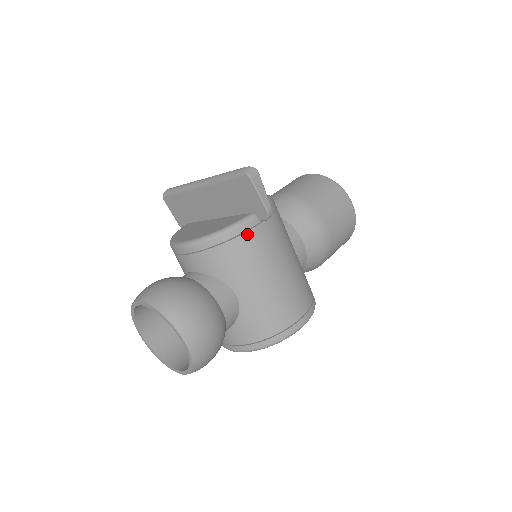
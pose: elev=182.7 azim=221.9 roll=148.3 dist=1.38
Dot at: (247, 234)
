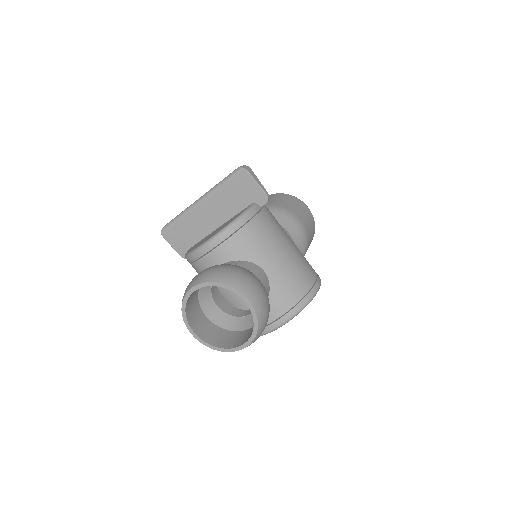
Dot at: (256, 217)
